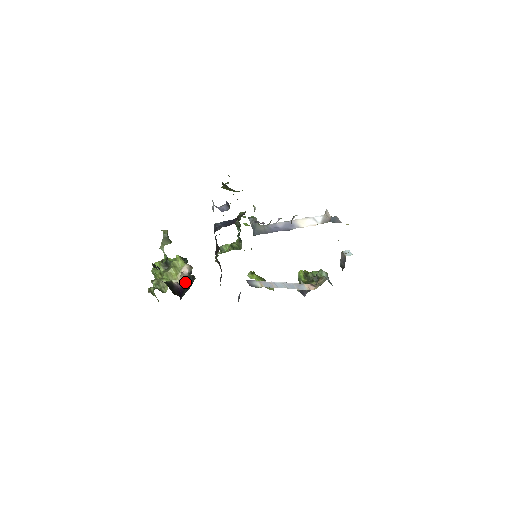
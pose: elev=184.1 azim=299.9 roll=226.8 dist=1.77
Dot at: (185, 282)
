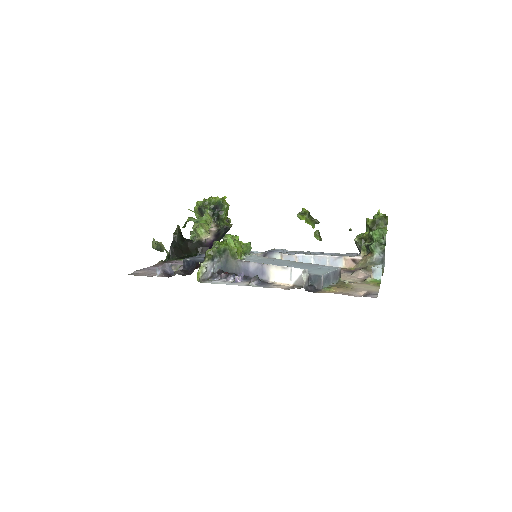
Dot at: (215, 237)
